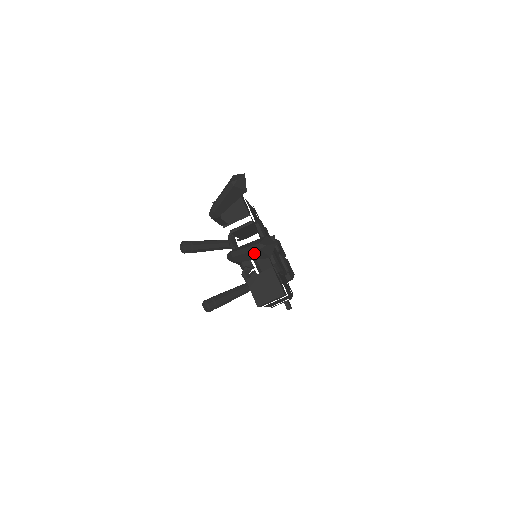
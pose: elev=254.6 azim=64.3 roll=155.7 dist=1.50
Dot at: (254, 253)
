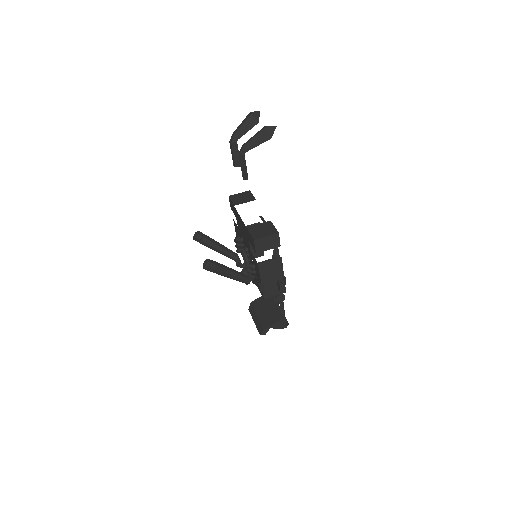
Dot at: (260, 135)
